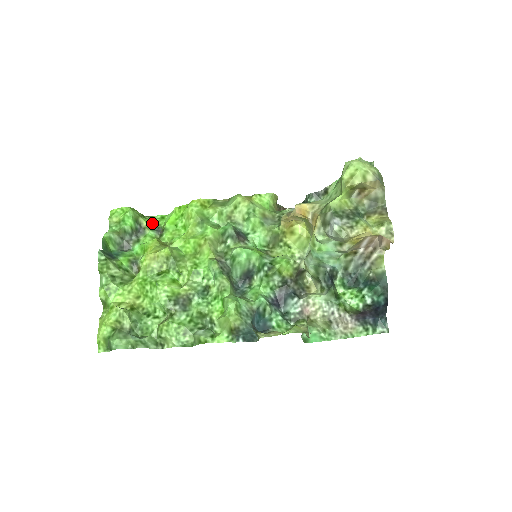
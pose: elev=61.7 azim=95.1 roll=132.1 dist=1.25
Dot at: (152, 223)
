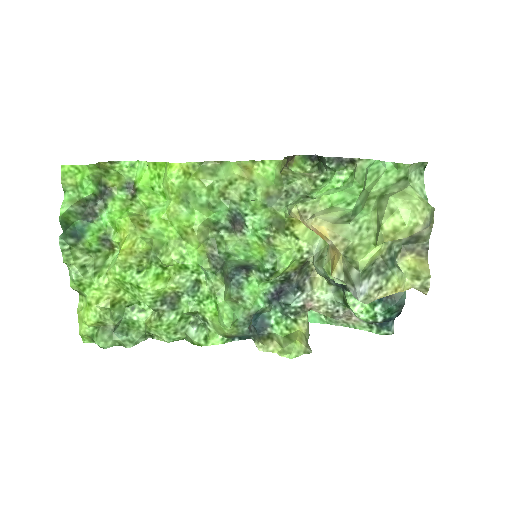
Dot at: (120, 179)
